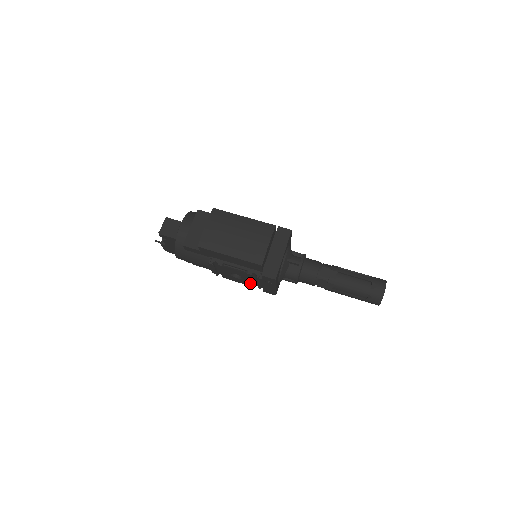
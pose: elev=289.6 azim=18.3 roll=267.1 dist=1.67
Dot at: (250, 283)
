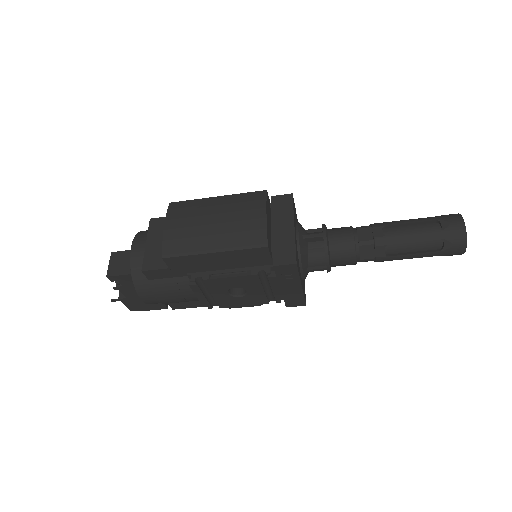
Dot at: (262, 298)
